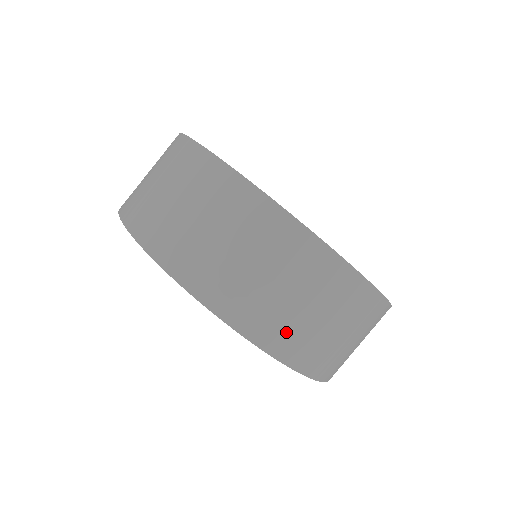
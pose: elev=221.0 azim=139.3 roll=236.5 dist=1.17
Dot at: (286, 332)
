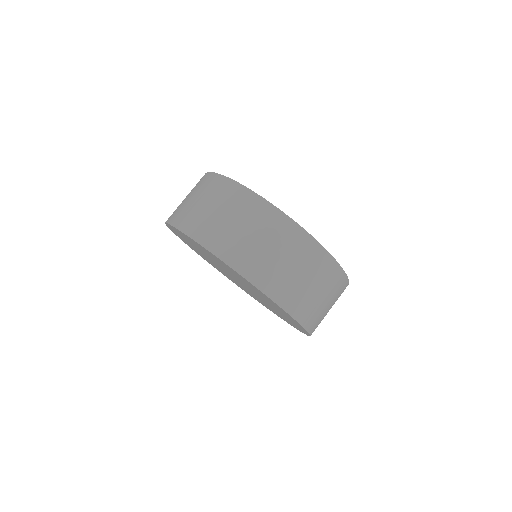
Dot at: (275, 280)
